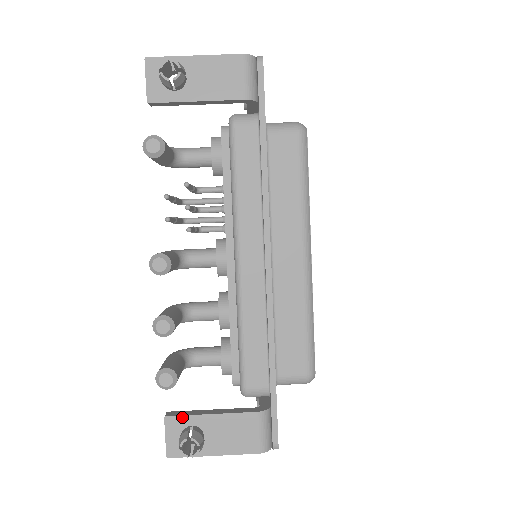
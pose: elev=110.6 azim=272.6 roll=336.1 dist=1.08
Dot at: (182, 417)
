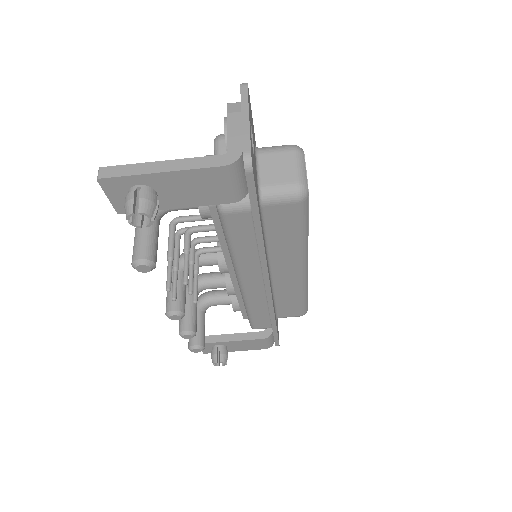
Dot at: (210, 343)
